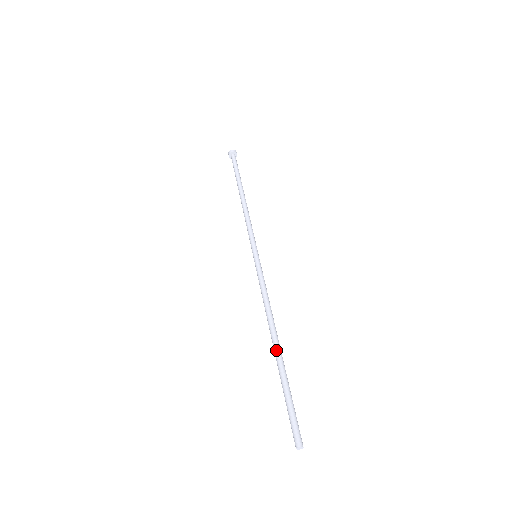
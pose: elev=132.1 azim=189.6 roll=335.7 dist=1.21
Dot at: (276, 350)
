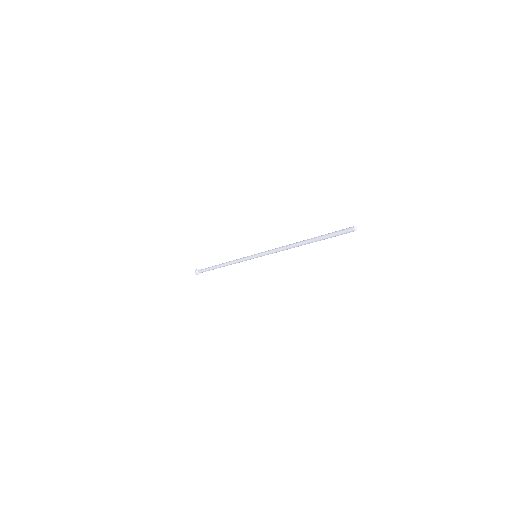
Dot at: occluded
